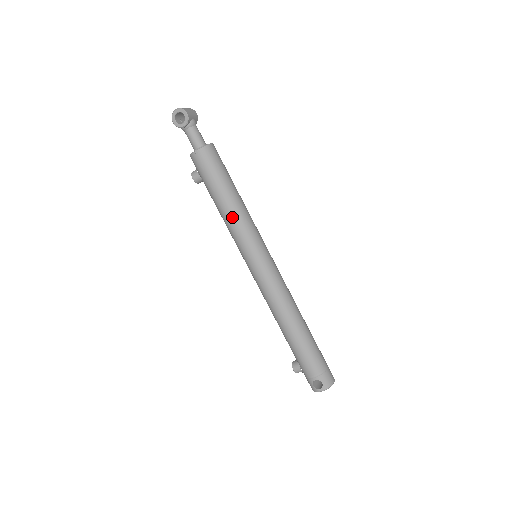
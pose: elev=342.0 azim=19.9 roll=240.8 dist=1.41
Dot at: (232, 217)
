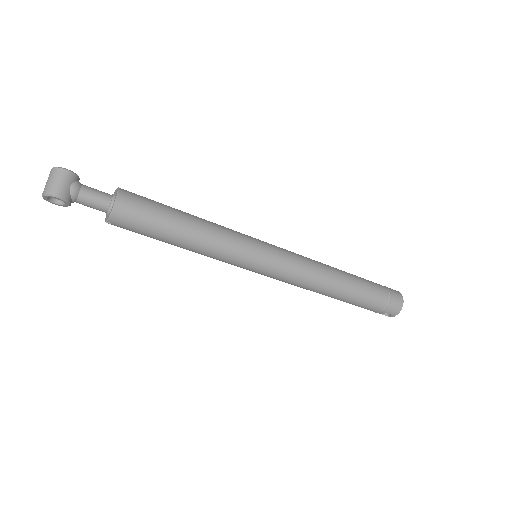
Dot at: (202, 253)
